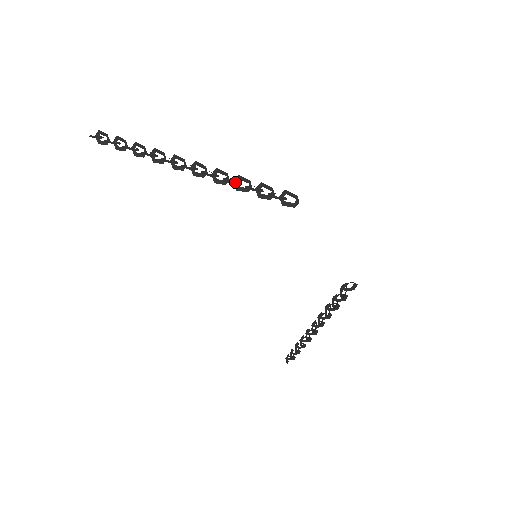
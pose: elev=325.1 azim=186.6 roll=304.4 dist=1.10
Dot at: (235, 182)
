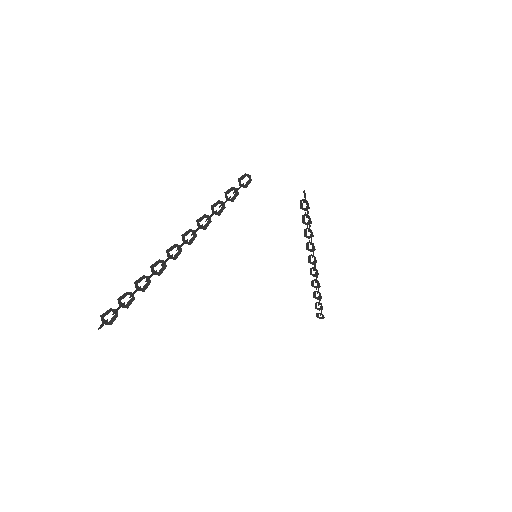
Dot at: (214, 212)
